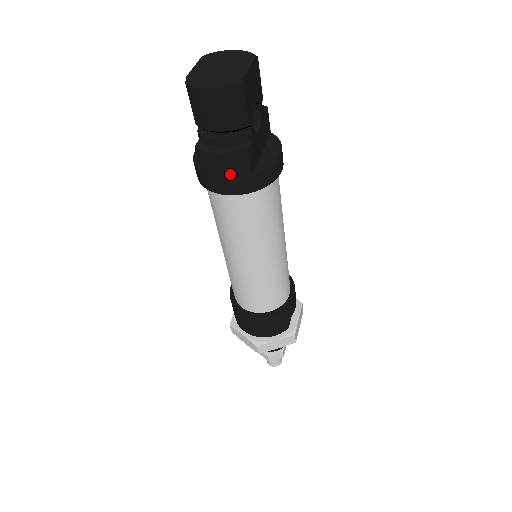
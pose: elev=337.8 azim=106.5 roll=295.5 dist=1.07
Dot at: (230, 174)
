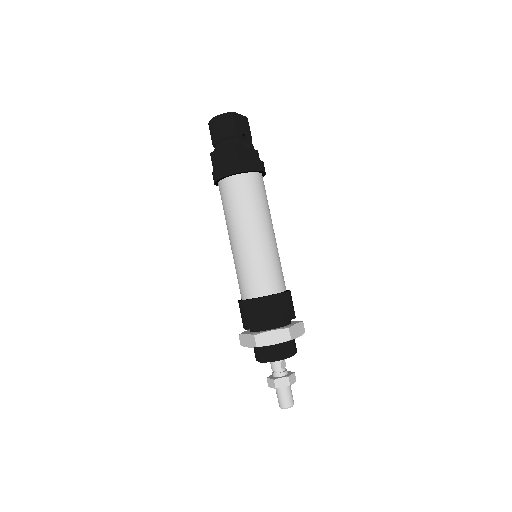
Dot at: (226, 160)
